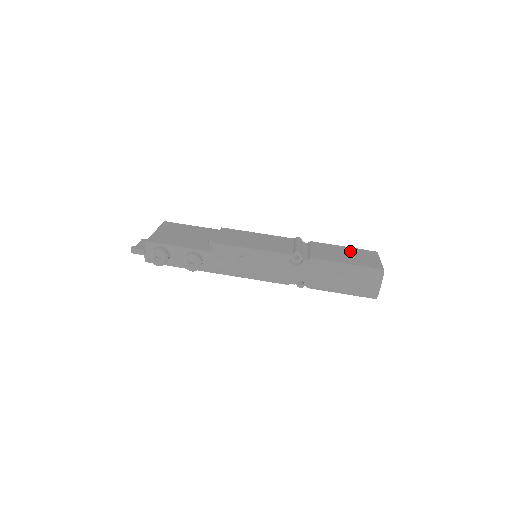
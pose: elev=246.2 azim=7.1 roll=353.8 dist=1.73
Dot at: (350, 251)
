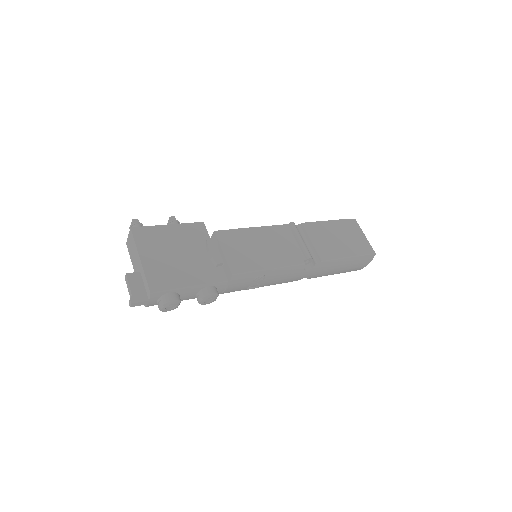
Dot at: (339, 229)
